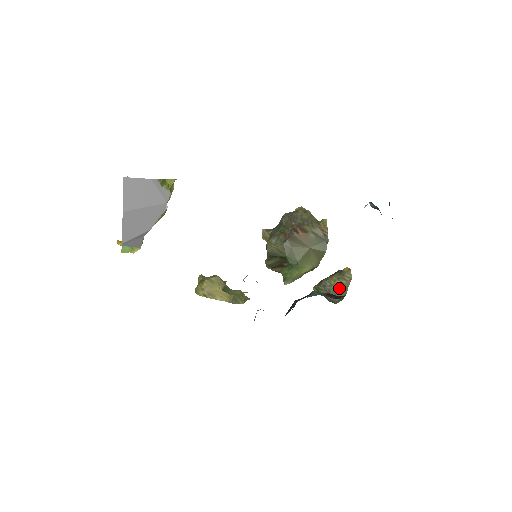
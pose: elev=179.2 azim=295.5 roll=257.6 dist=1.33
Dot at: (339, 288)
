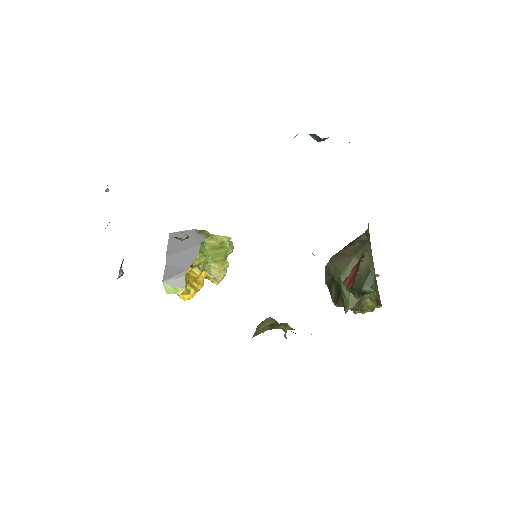
Dot at: (361, 270)
